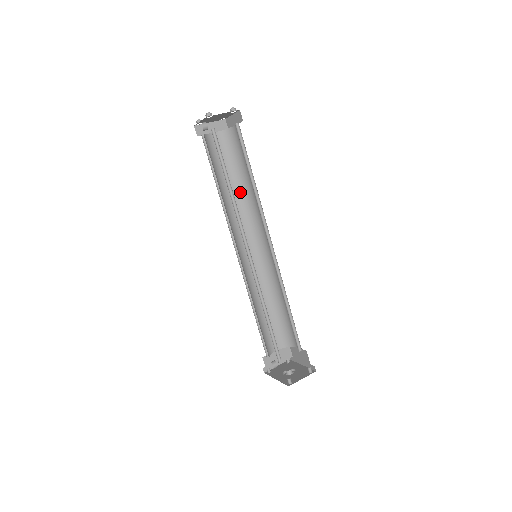
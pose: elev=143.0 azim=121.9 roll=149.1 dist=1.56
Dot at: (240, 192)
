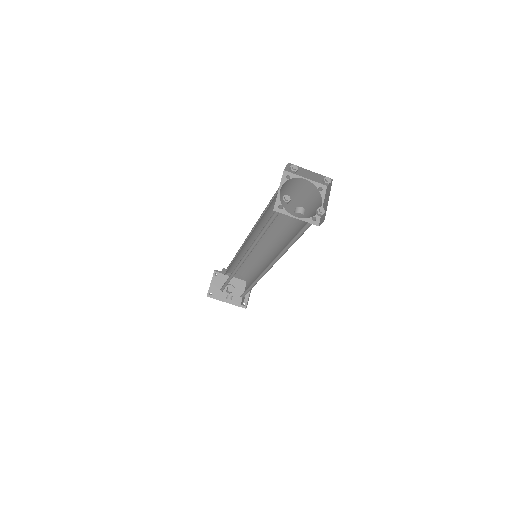
Dot at: (263, 217)
